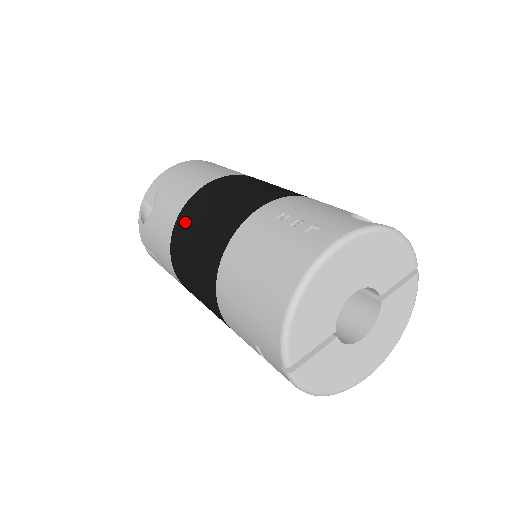
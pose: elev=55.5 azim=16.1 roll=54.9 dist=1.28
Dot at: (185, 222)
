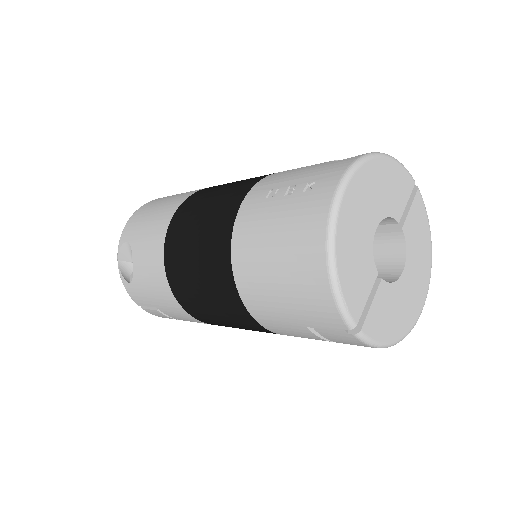
Dot at: (174, 254)
